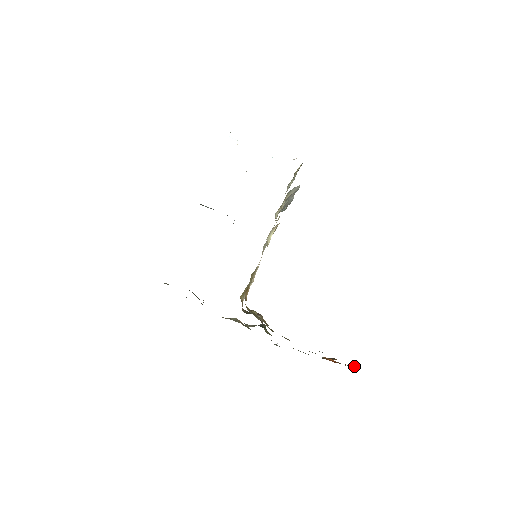
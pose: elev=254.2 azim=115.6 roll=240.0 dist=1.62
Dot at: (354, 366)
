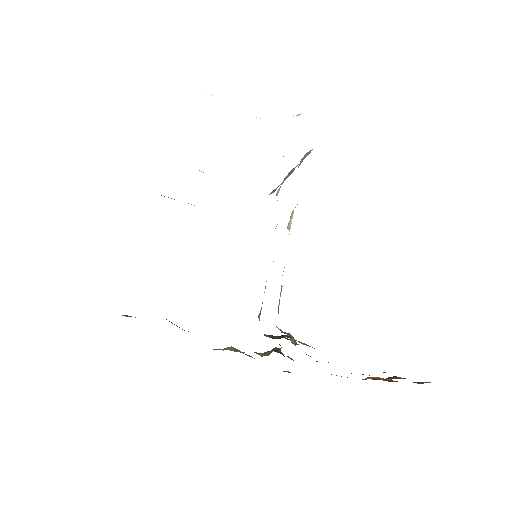
Dot at: (422, 382)
